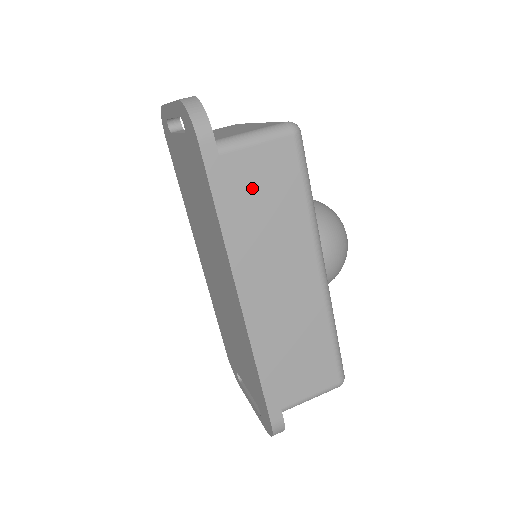
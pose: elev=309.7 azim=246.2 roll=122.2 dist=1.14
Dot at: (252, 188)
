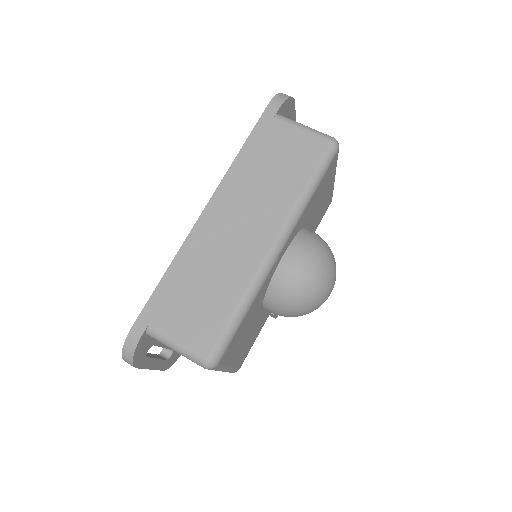
Dot at: (276, 150)
